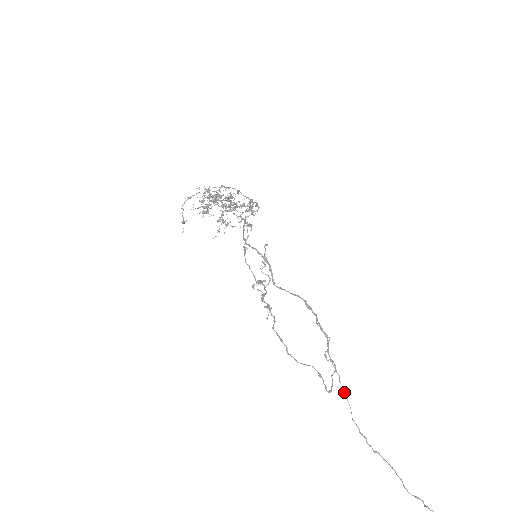
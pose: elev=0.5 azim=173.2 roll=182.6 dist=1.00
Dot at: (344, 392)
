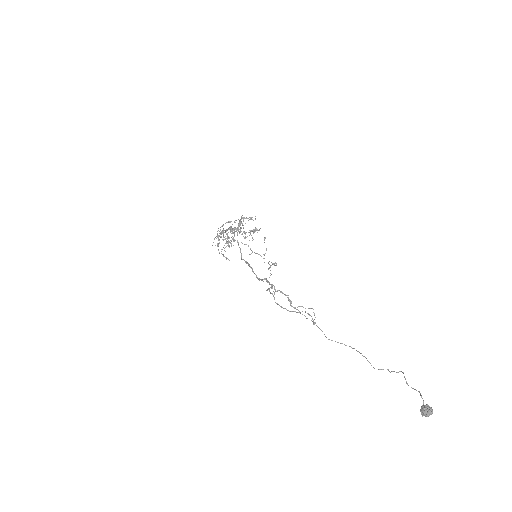
Dot at: occluded
